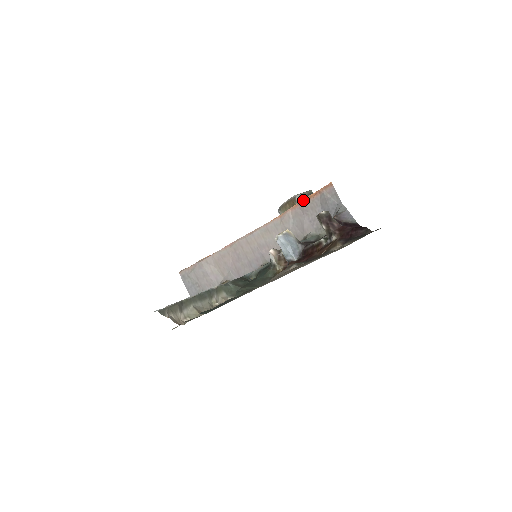
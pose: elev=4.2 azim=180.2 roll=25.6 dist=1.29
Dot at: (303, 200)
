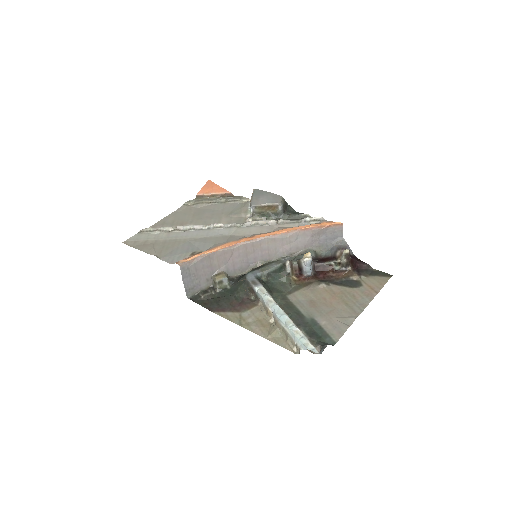
Dot at: (314, 227)
